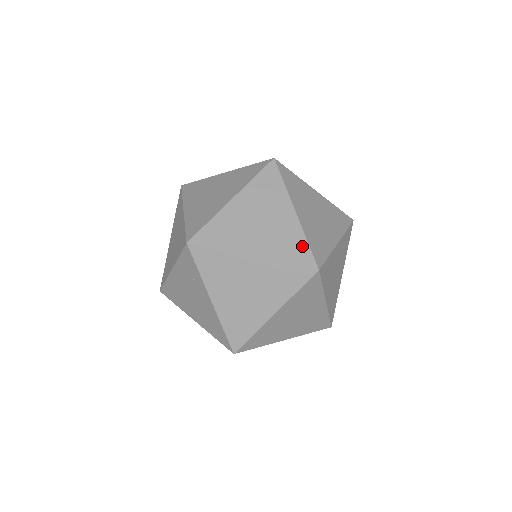
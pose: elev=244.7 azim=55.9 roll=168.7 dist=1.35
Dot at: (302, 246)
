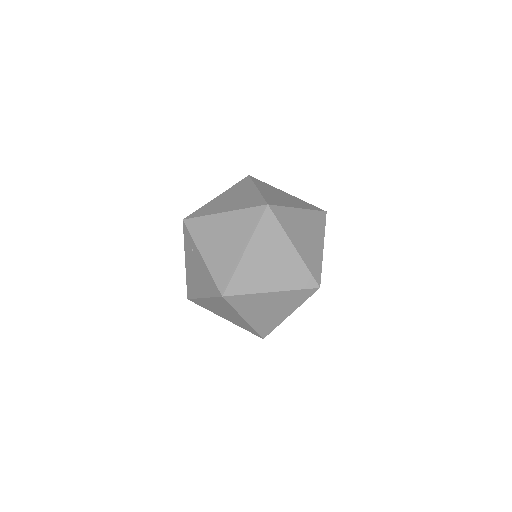
Dot at: (258, 199)
